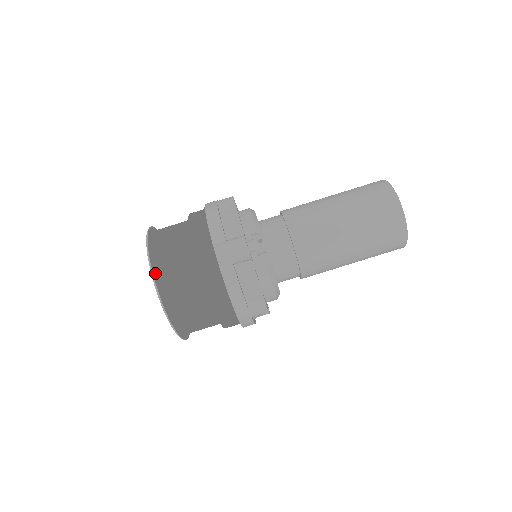
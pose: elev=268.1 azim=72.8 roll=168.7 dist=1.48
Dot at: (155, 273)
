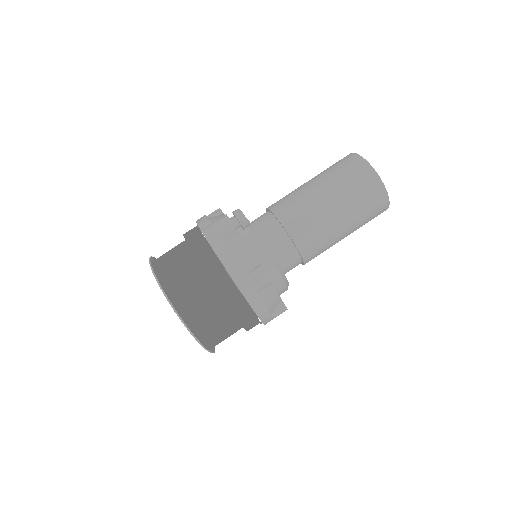
Dot at: (157, 274)
